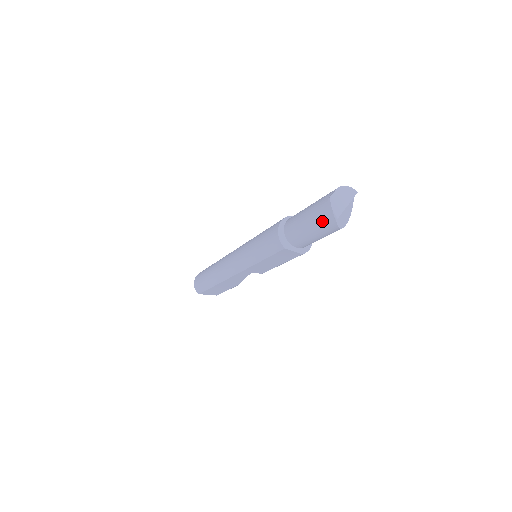
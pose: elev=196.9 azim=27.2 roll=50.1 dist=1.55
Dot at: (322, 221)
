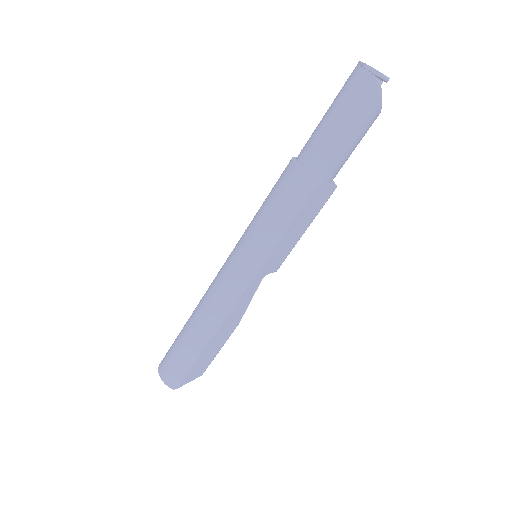
Dot at: (362, 106)
